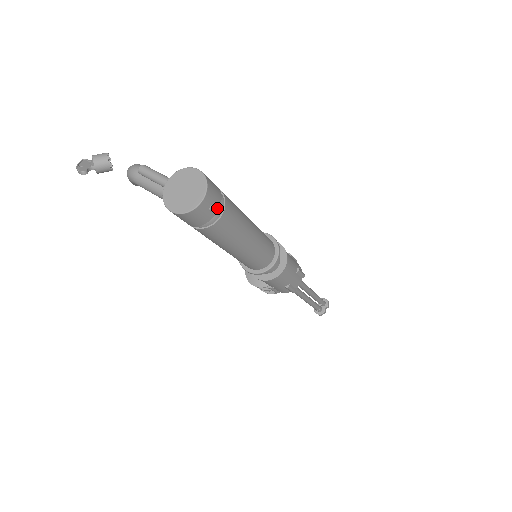
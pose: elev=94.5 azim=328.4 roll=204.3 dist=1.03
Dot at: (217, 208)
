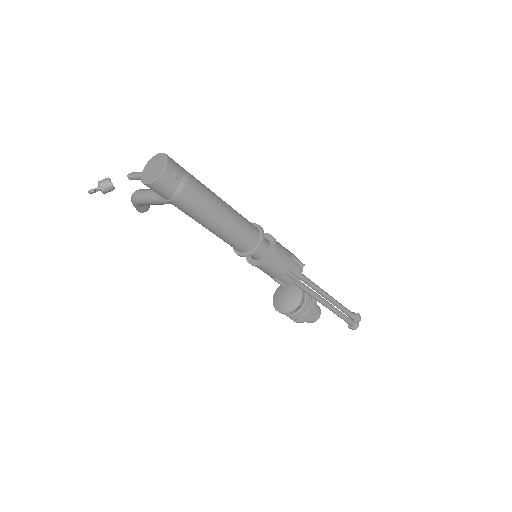
Dot at: (181, 177)
